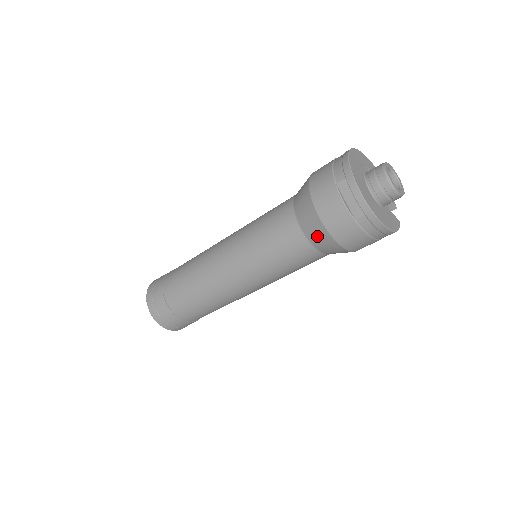
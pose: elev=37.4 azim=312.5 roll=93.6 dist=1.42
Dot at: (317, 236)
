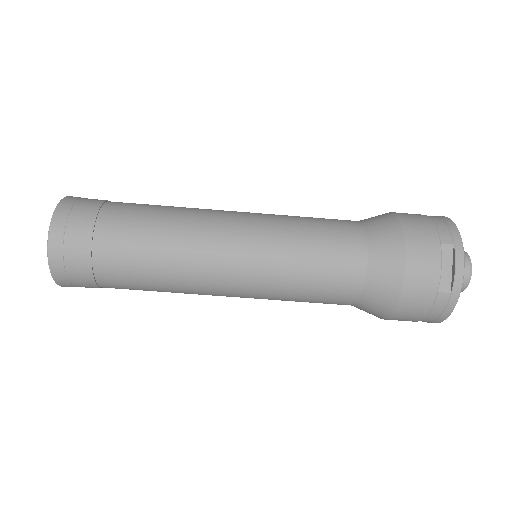
Dot at: (382, 283)
